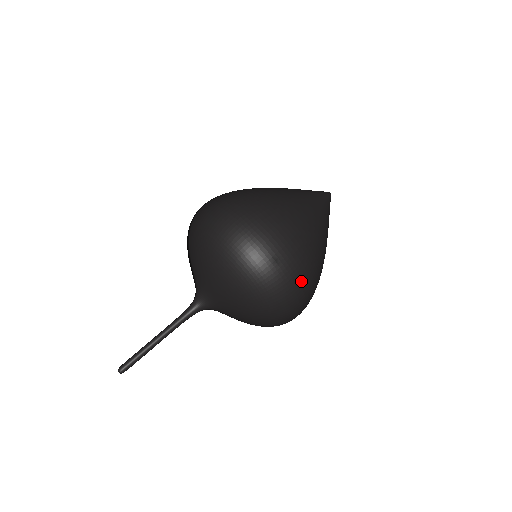
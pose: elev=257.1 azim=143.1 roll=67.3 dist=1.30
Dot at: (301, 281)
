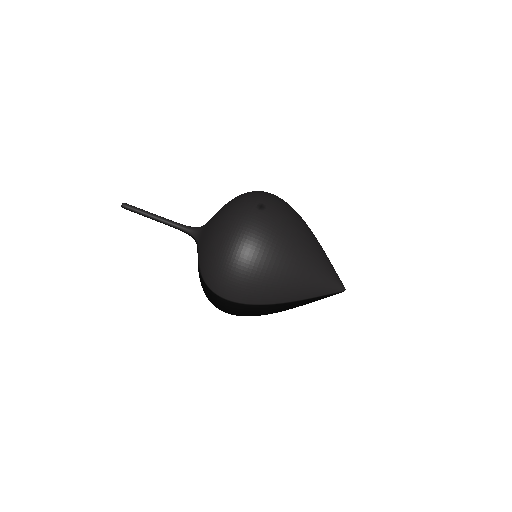
Dot at: (259, 236)
